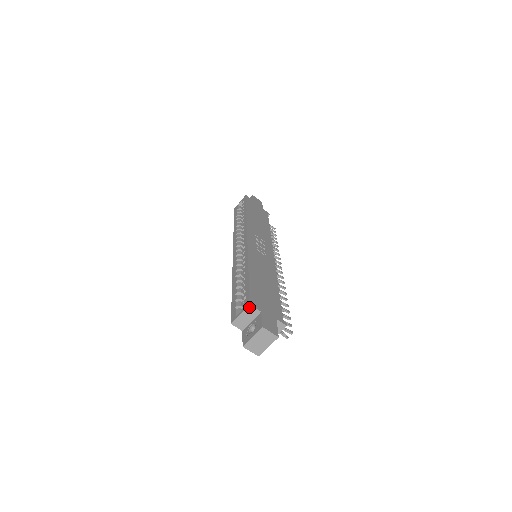
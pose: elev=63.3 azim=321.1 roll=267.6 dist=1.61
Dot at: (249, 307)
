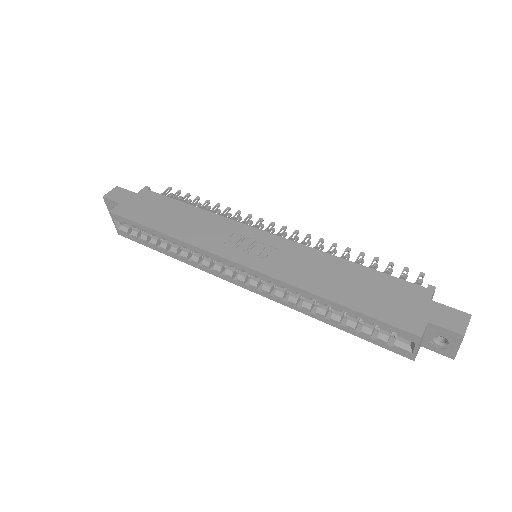
Dot at: (421, 338)
